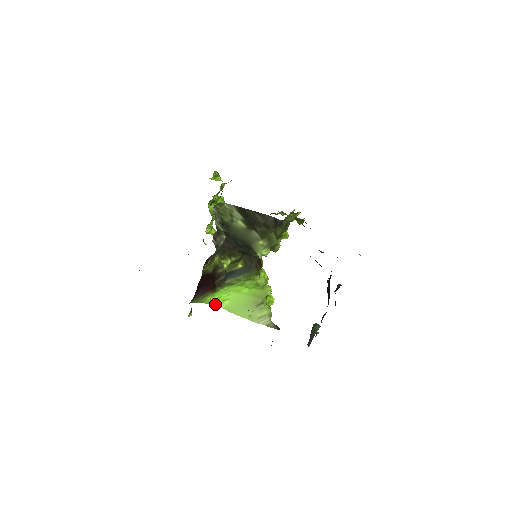
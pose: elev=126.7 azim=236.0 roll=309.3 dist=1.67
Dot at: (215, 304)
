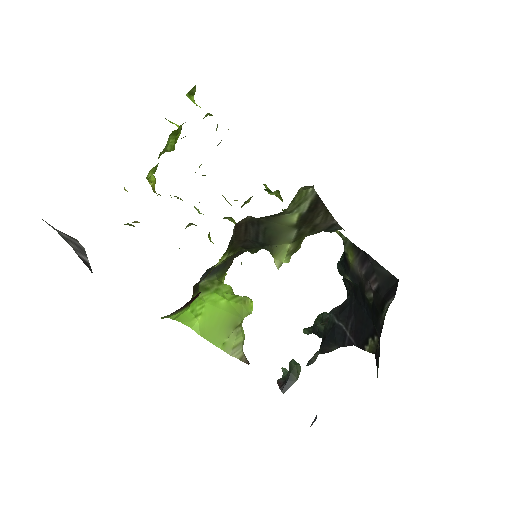
Dot at: (182, 320)
